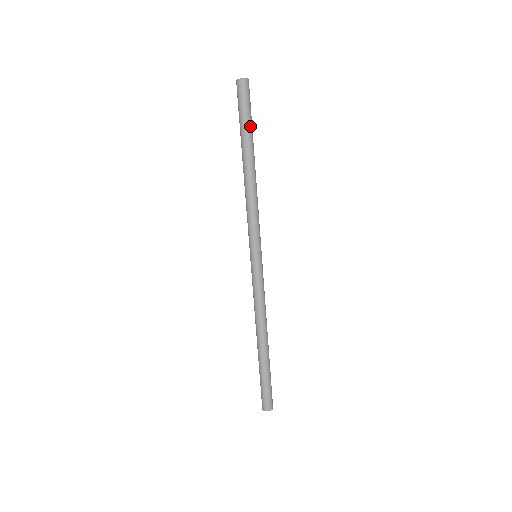
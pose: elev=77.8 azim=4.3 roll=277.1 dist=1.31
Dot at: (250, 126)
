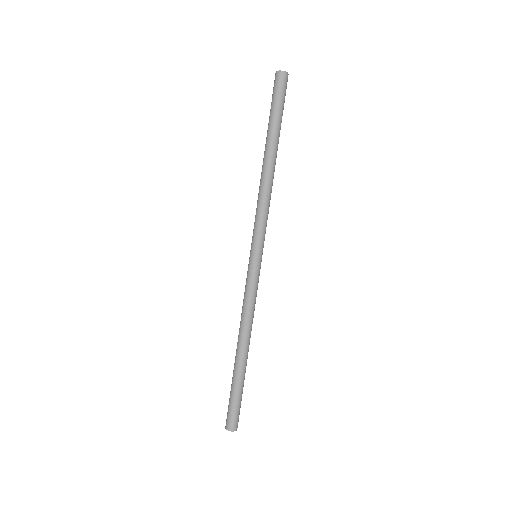
Dot at: (277, 119)
